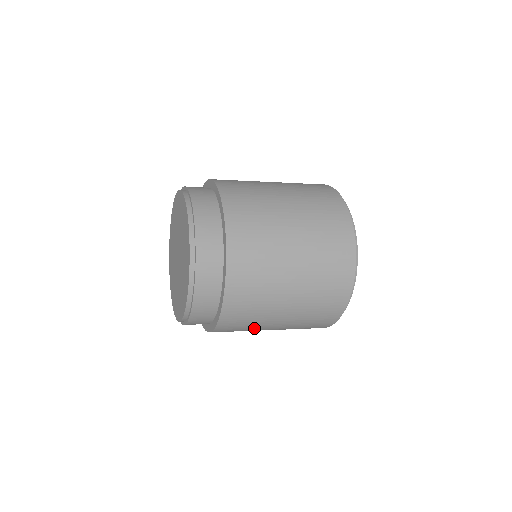
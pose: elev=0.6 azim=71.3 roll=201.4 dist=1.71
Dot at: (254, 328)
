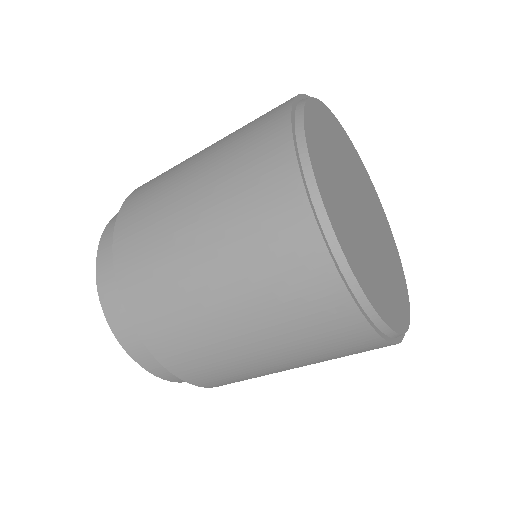
Dot at: (197, 323)
